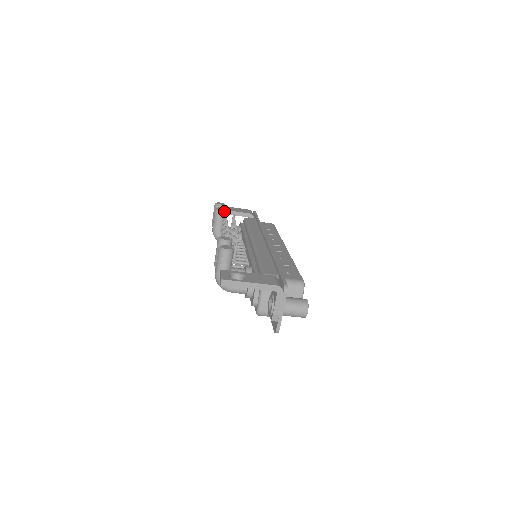
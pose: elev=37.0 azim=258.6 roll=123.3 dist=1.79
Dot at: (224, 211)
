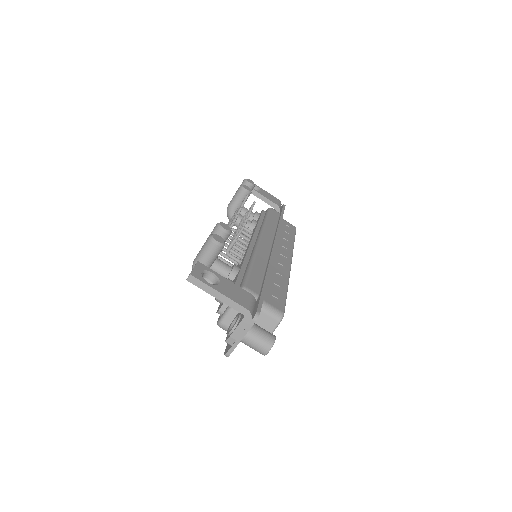
Dot at: (248, 192)
